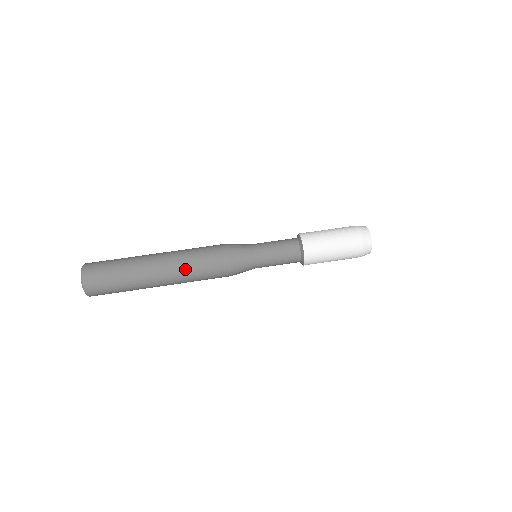
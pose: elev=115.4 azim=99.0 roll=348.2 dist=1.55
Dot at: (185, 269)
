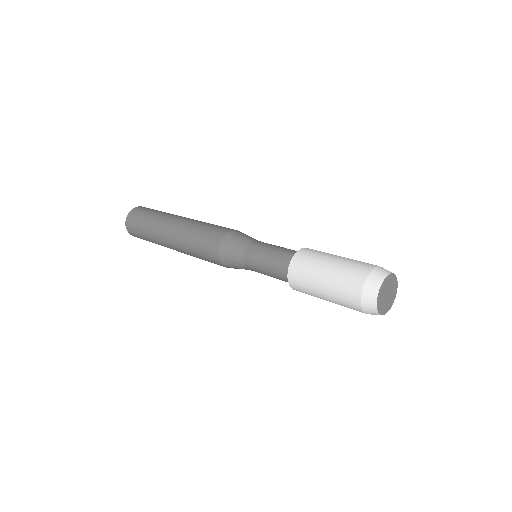
Dot at: (185, 241)
